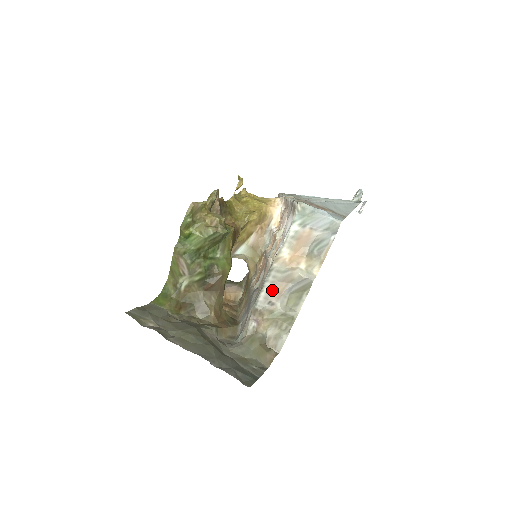
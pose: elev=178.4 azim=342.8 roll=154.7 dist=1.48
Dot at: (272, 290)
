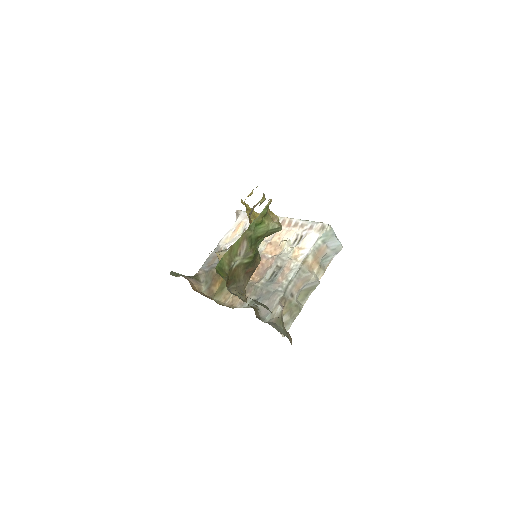
Dot at: (295, 285)
